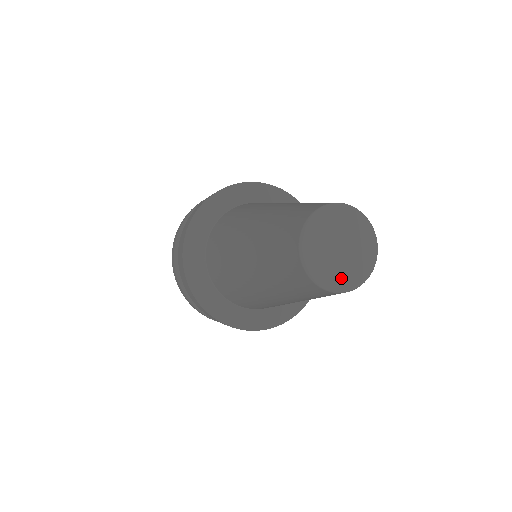
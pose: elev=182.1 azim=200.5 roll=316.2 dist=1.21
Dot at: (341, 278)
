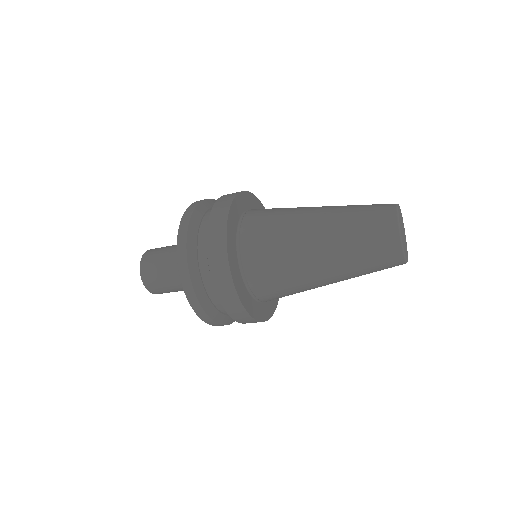
Dot at: (404, 248)
